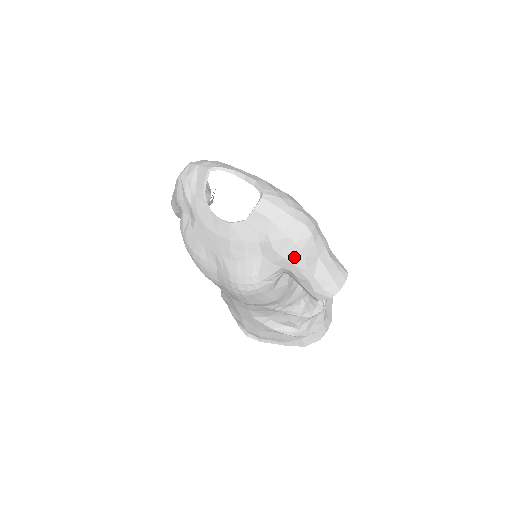
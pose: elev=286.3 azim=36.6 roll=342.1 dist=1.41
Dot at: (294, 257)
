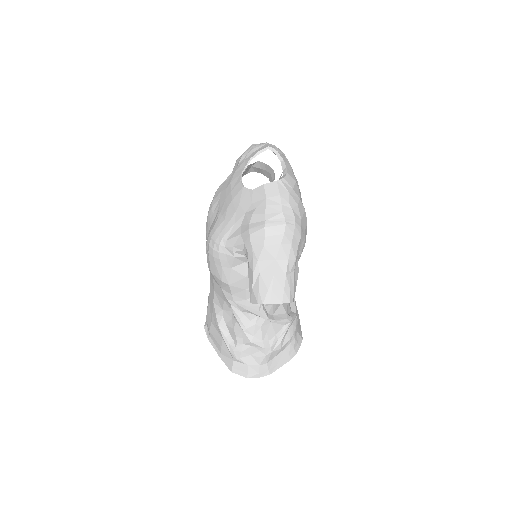
Dot at: (256, 239)
